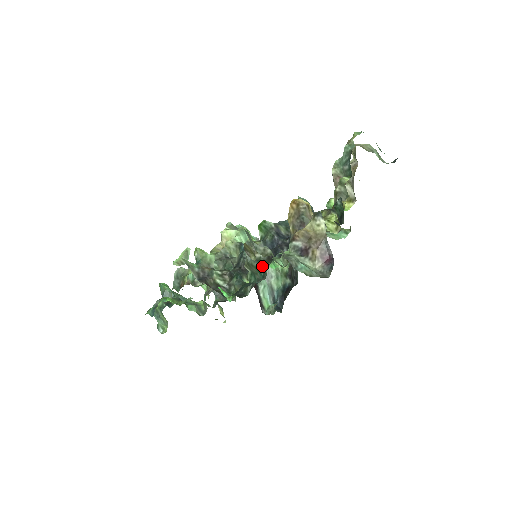
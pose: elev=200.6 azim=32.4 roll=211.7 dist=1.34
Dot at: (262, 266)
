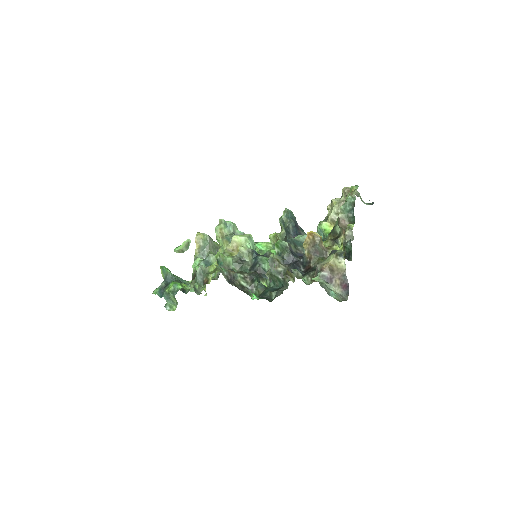
Dot at: (283, 278)
